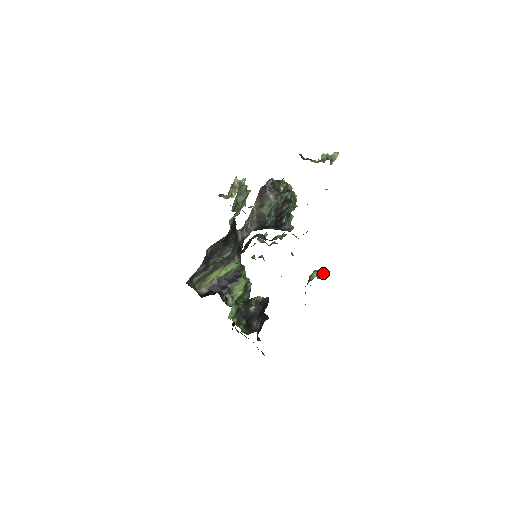
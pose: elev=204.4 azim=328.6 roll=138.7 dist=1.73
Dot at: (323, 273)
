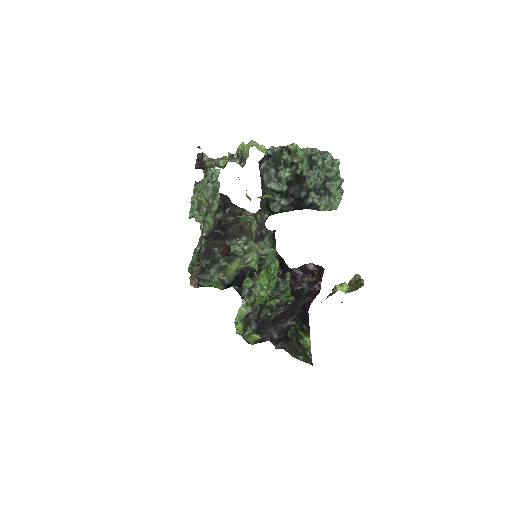
Dot at: (358, 284)
